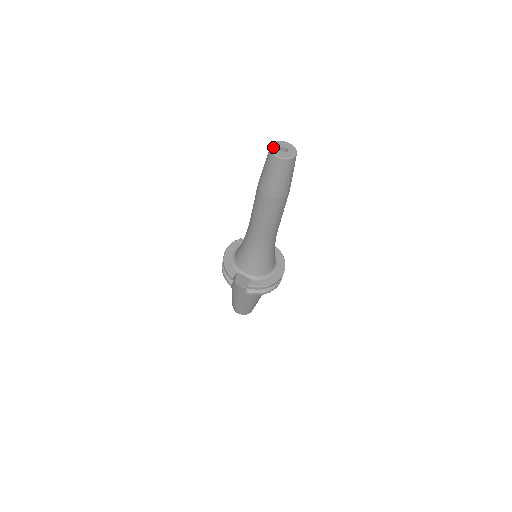
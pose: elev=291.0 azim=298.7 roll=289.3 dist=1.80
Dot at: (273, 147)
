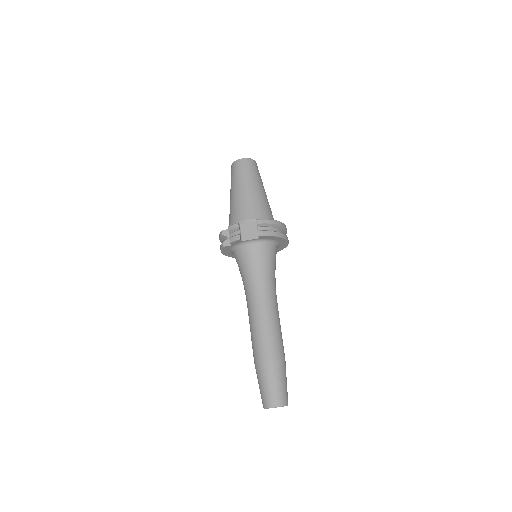
Dot at: occluded
